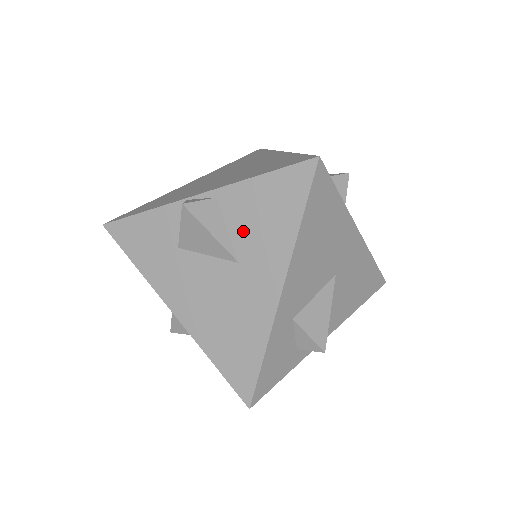
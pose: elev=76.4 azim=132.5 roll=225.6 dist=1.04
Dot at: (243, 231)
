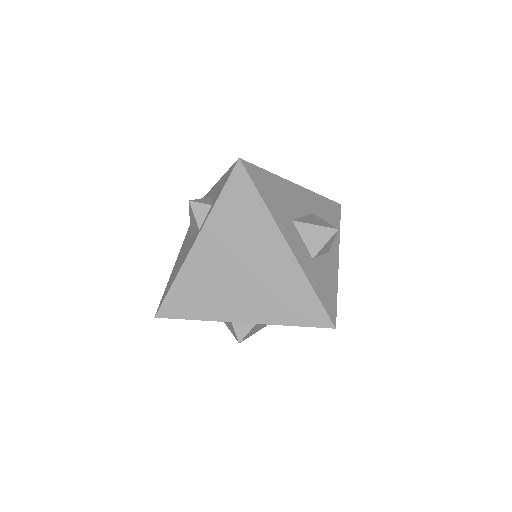
Dot at: occluded
